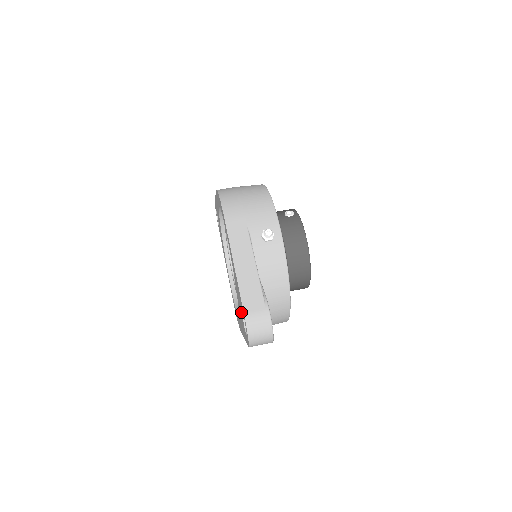
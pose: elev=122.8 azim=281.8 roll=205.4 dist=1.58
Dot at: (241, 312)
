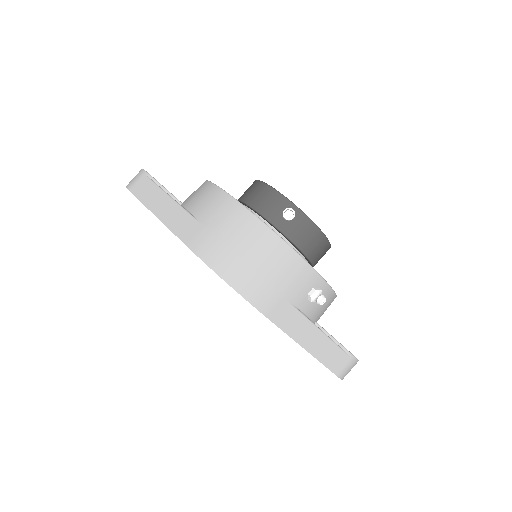
Dot at: occluded
